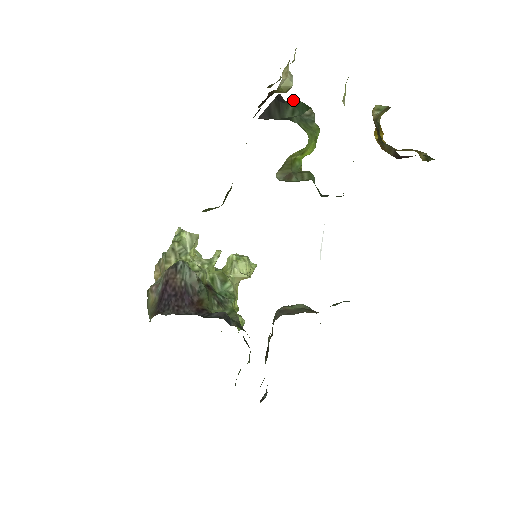
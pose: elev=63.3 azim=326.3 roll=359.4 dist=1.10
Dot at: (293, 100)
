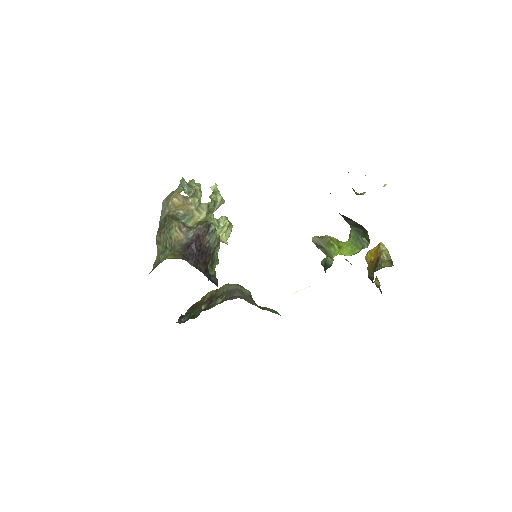
Dot at: occluded
